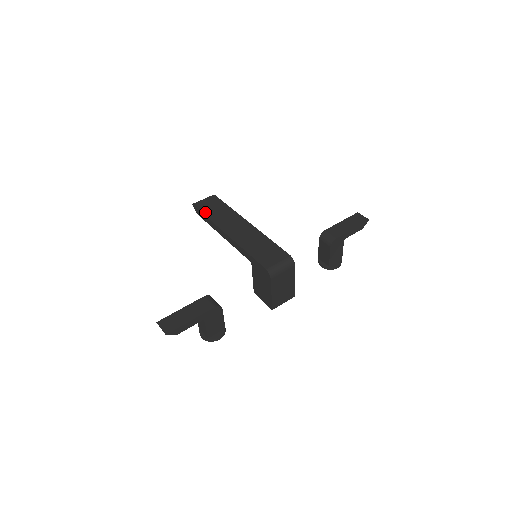
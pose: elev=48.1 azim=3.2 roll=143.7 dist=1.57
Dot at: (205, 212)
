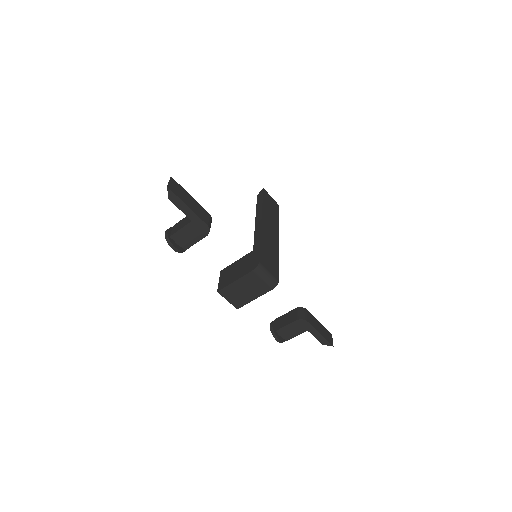
Dot at: (265, 200)
